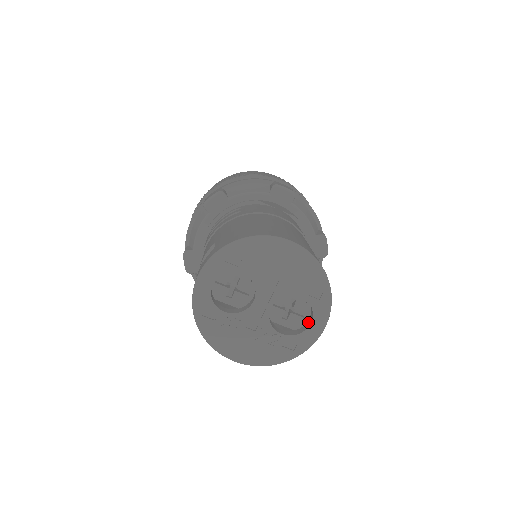
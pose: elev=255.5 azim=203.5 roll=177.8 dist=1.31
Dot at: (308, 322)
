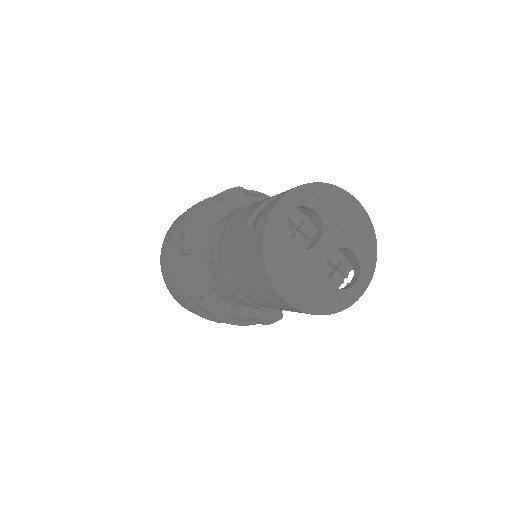
Dot at: (351, 283)
